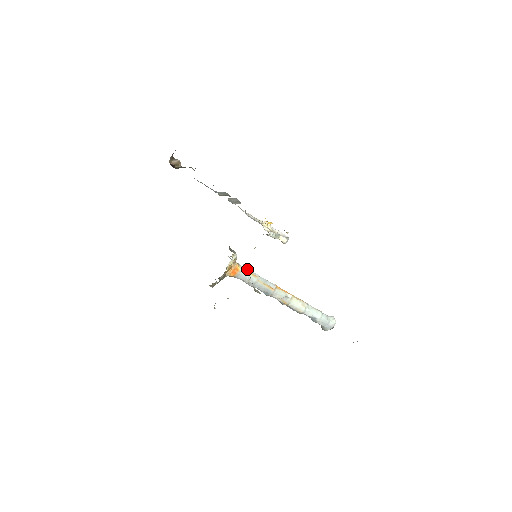
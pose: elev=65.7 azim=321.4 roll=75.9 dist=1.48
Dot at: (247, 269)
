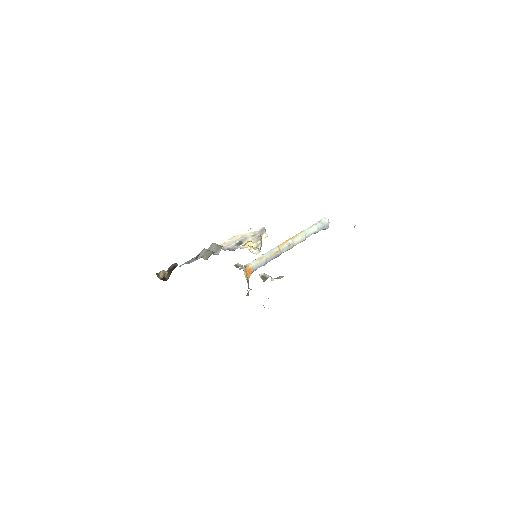
Dot at: (264, 276)
